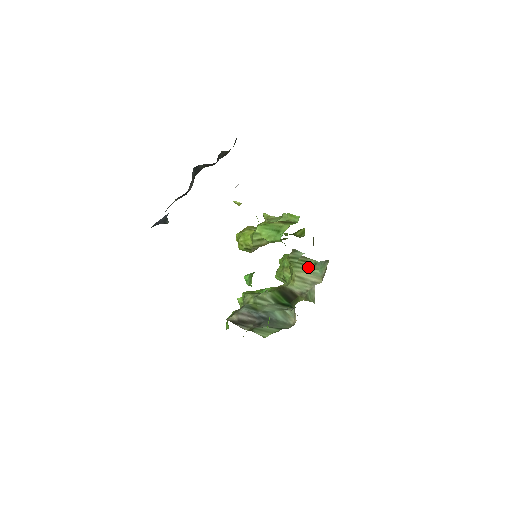
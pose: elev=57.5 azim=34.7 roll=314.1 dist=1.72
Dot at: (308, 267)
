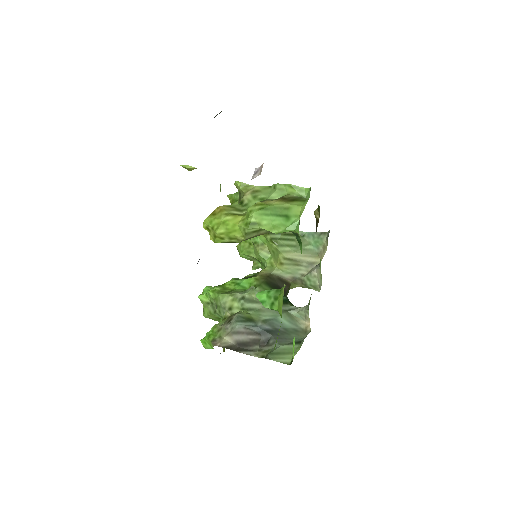
Dot at: (296, 243)
